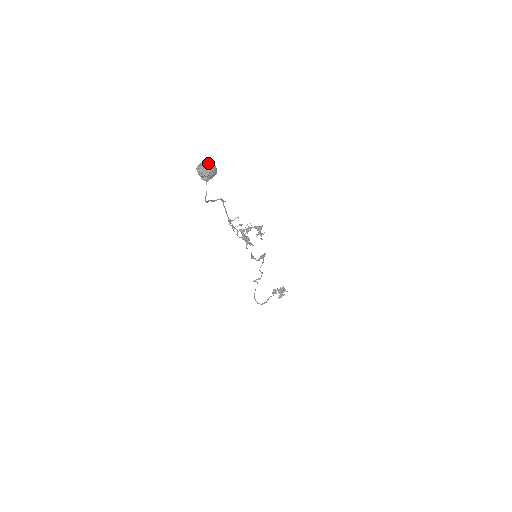
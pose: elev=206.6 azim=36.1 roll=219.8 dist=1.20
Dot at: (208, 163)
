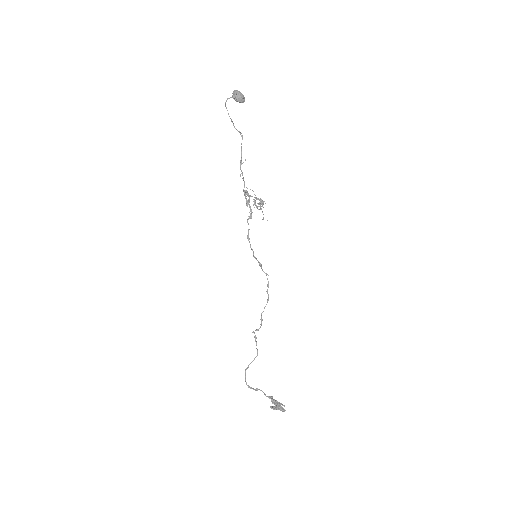
Dot at: (241, 93)
